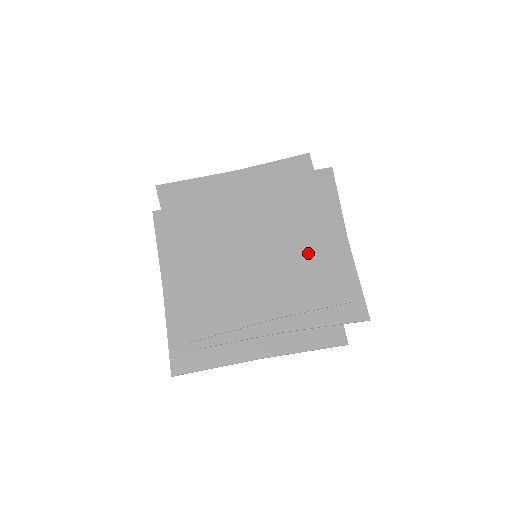
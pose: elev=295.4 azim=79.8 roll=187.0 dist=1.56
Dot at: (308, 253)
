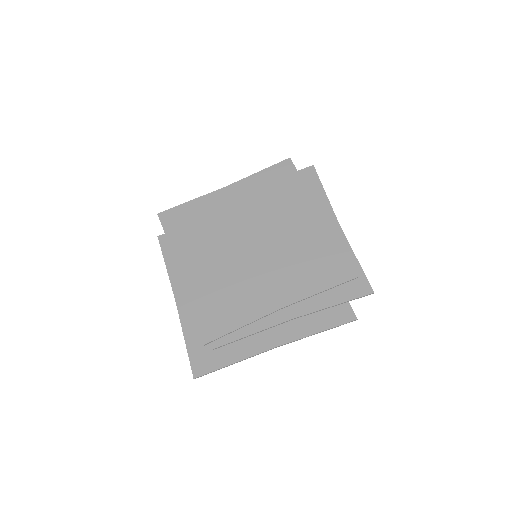
Dot at: (304, 244)
